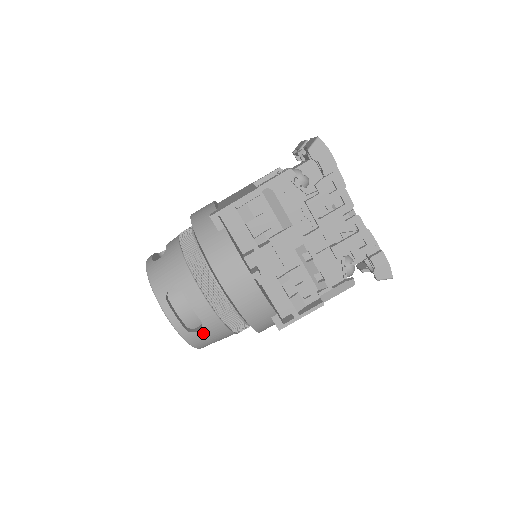
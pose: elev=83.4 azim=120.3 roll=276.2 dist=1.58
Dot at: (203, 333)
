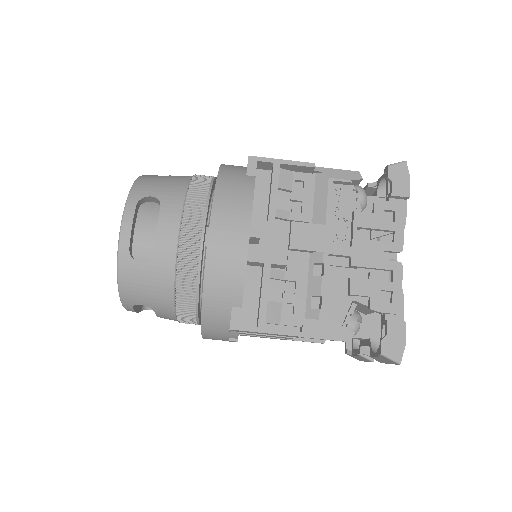
Dot at: (144, 270)
